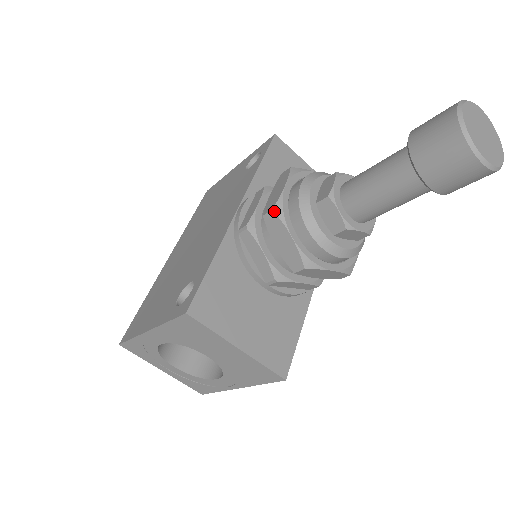
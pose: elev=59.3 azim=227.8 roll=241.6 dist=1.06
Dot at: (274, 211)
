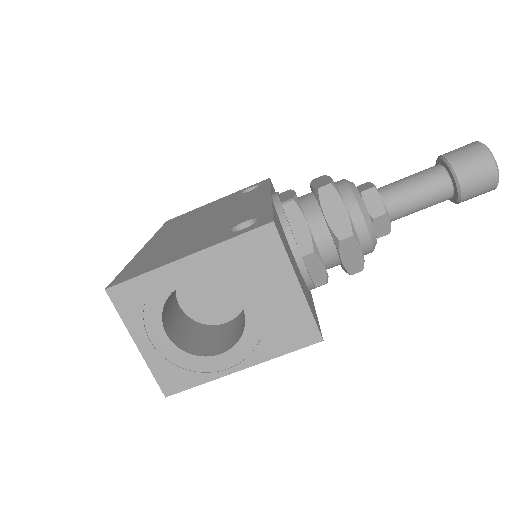
Dot at: (332, 184)
